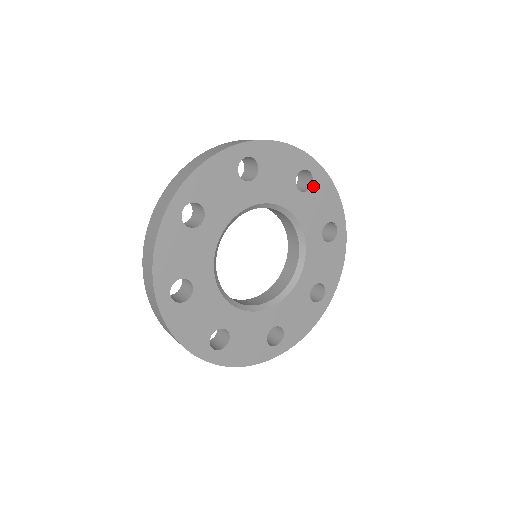
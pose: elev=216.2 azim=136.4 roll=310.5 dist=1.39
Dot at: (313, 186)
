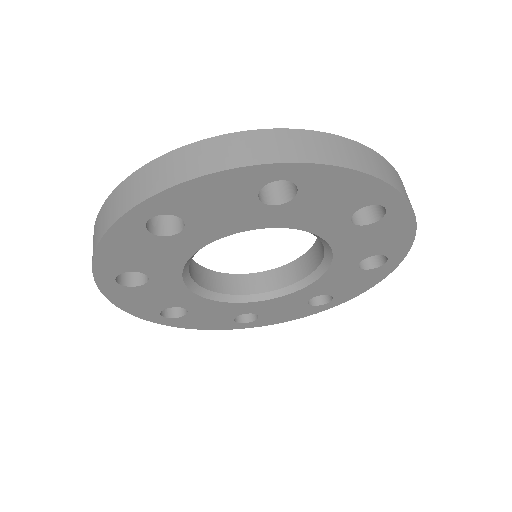
Dot at: (379, 221)
